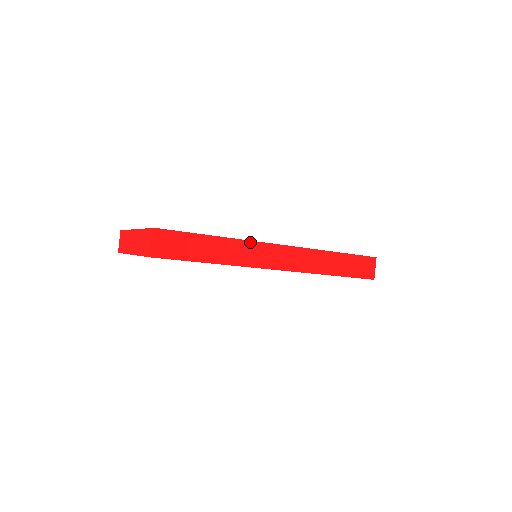
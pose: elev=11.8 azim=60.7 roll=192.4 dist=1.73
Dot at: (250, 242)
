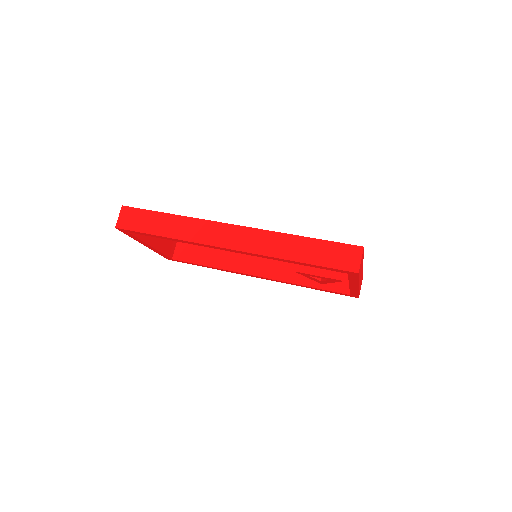
Dot at: (201, 220)
